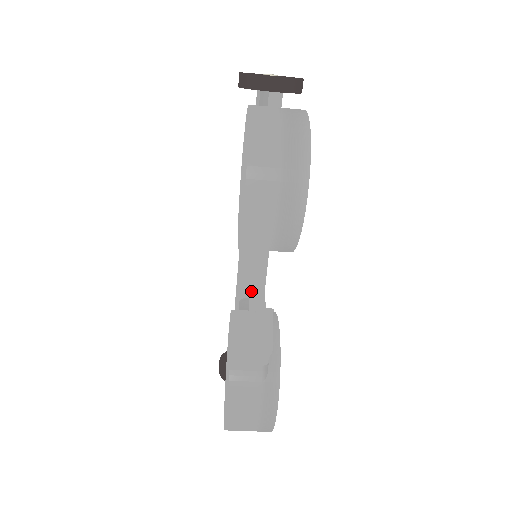
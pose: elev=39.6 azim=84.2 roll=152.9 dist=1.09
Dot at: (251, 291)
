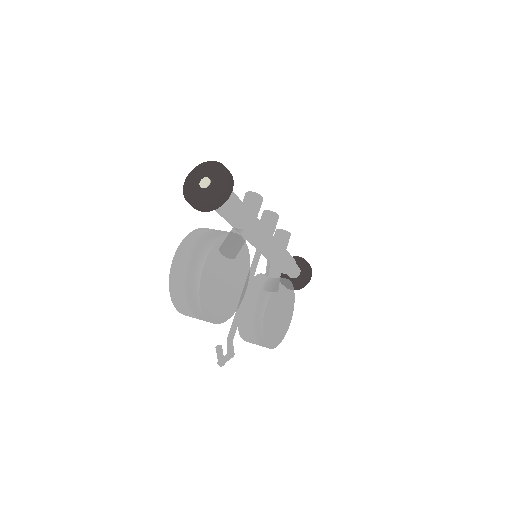
Dot at: (269, 260)
